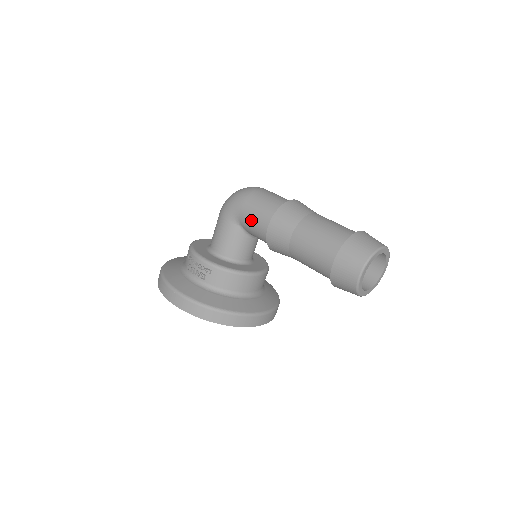
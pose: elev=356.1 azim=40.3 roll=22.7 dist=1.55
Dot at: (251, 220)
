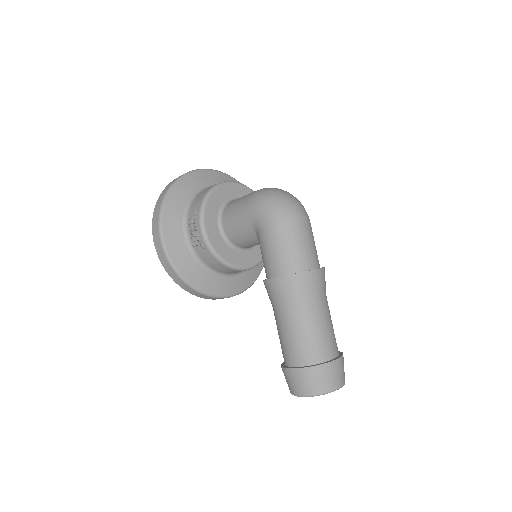
Dot at: (265, 250)
